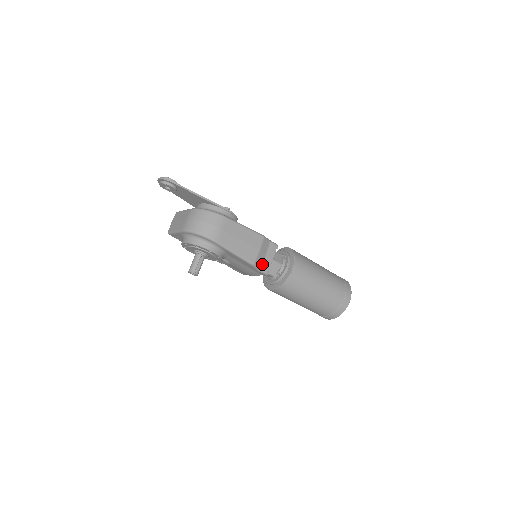
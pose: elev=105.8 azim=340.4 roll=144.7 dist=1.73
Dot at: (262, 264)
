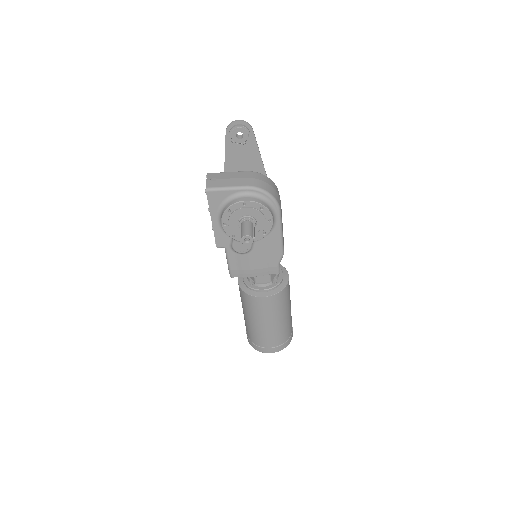
Dot at: occluded
